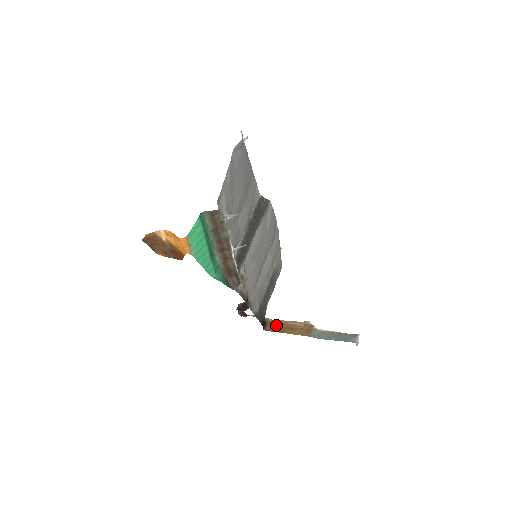
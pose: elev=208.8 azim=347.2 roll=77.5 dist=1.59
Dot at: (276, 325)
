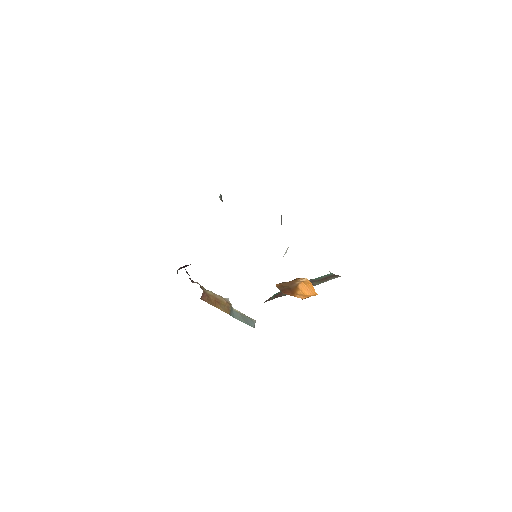
Dot at: (208, 296)
